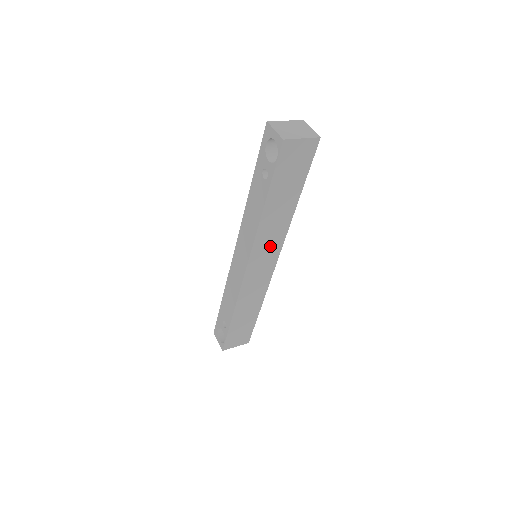
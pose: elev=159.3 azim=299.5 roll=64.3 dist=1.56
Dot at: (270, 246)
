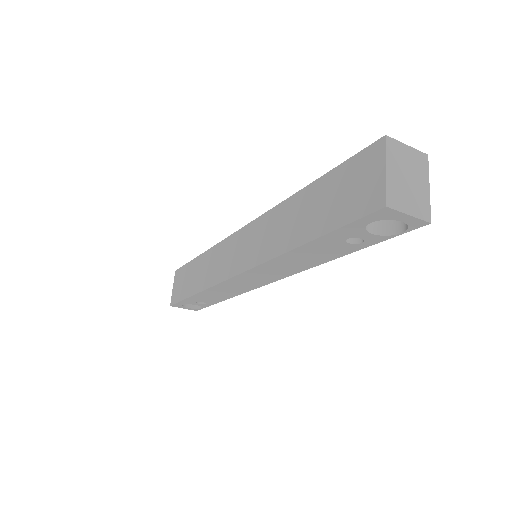
Dot at: occluded
